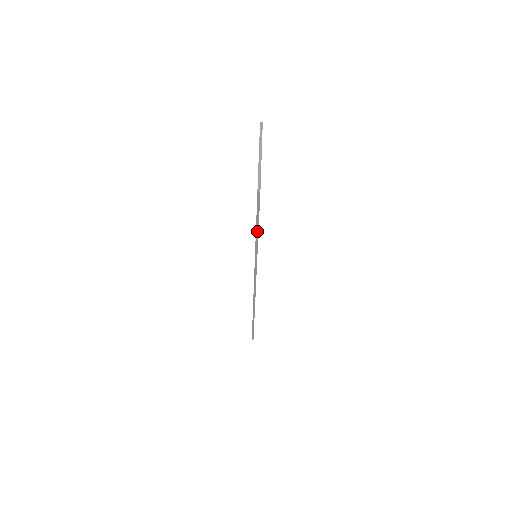
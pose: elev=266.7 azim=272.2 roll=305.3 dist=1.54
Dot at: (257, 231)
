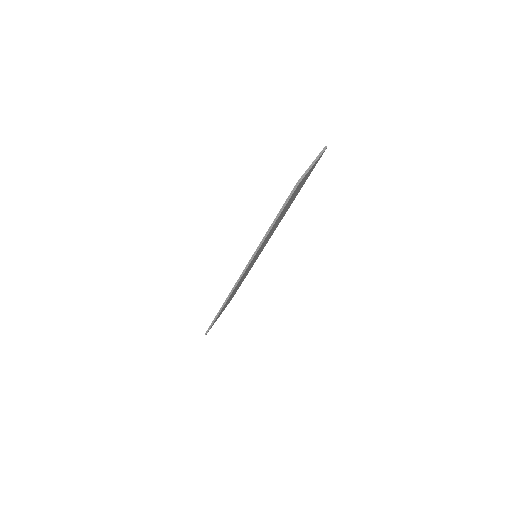
Dot at: (275, 220)
